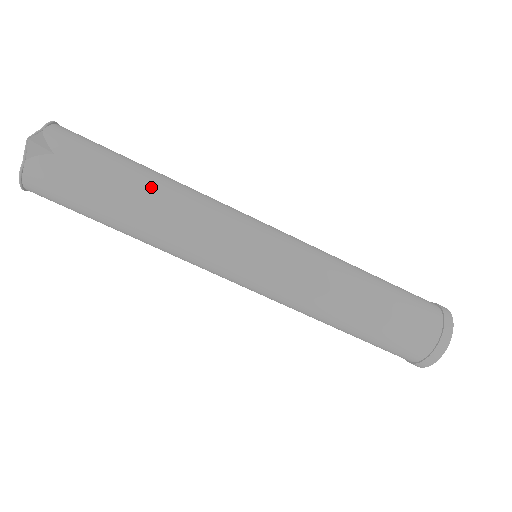
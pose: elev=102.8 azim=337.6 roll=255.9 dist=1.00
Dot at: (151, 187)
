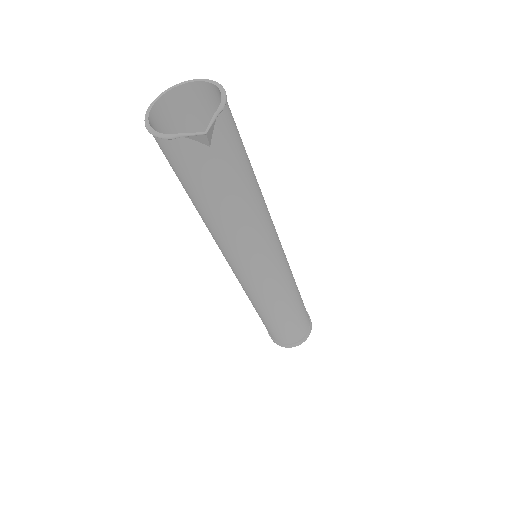
Dot at: (249, 206)
